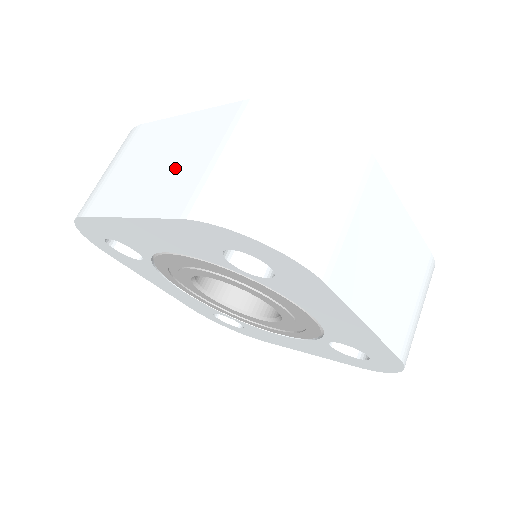
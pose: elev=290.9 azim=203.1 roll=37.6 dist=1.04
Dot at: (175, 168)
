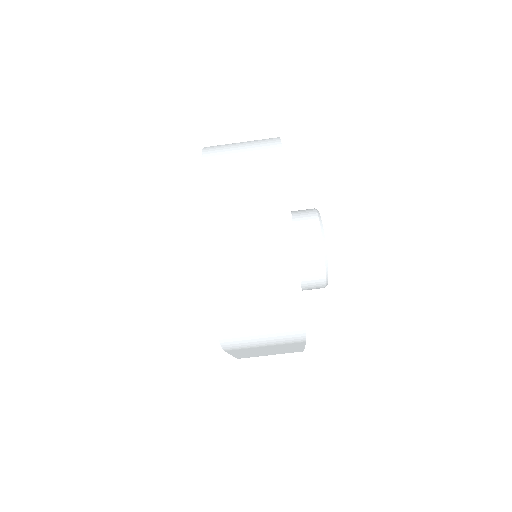
Dot at: (244, 245)
